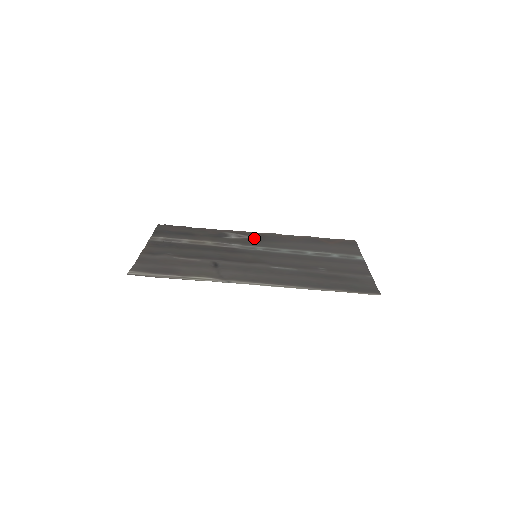
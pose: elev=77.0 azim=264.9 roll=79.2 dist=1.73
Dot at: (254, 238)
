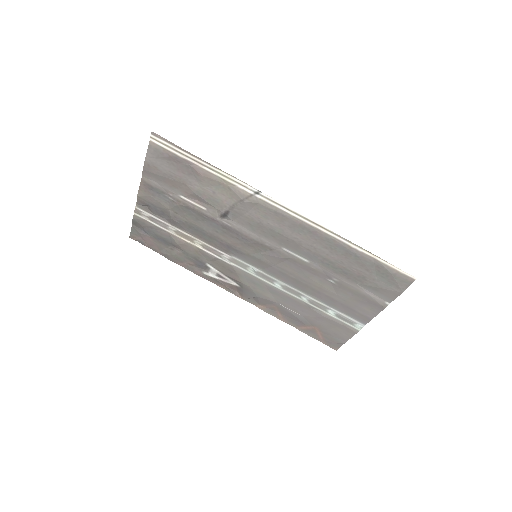
Dot at: (236, 283)
